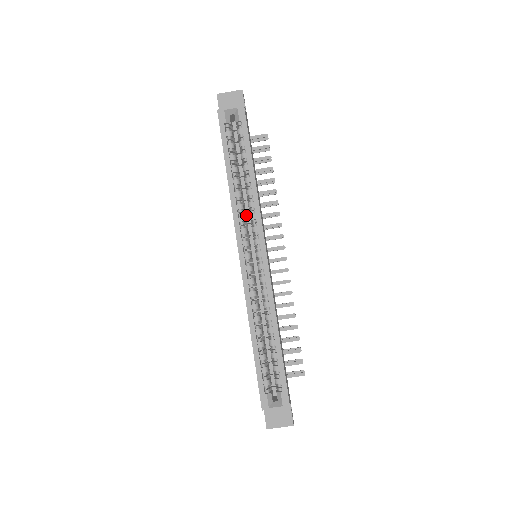
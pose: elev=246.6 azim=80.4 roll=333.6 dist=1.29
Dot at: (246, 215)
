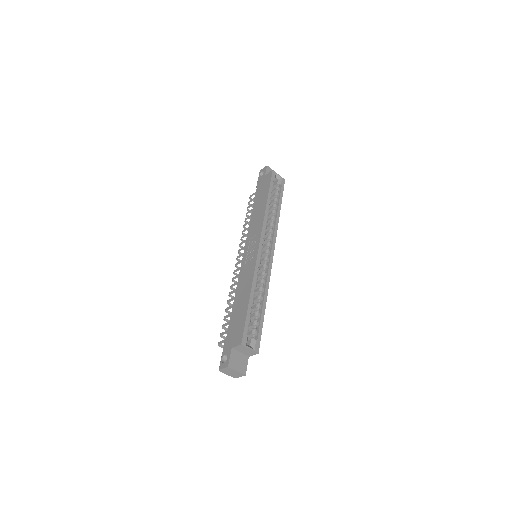
Dot at: occluded
